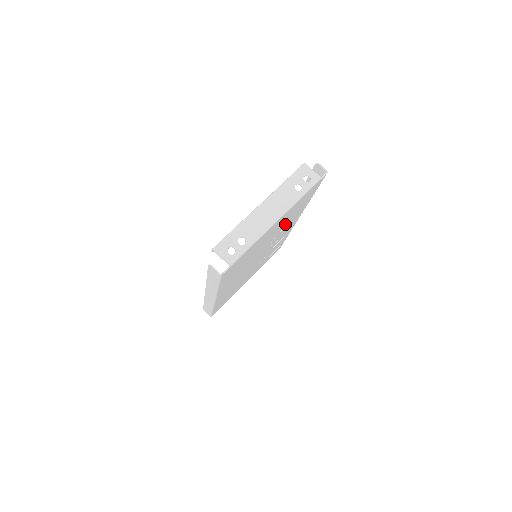
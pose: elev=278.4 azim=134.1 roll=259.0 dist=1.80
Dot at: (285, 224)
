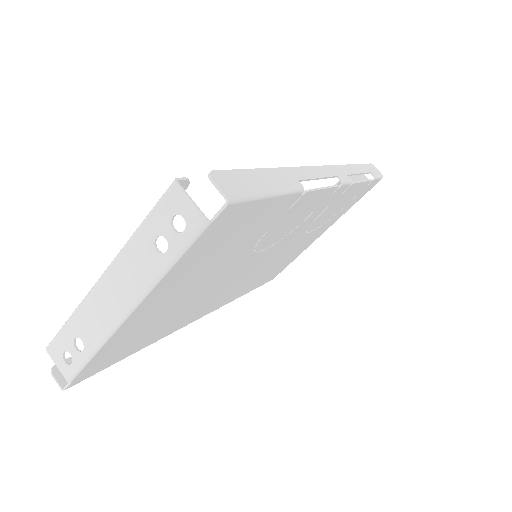
Dot at: (246, 245)
